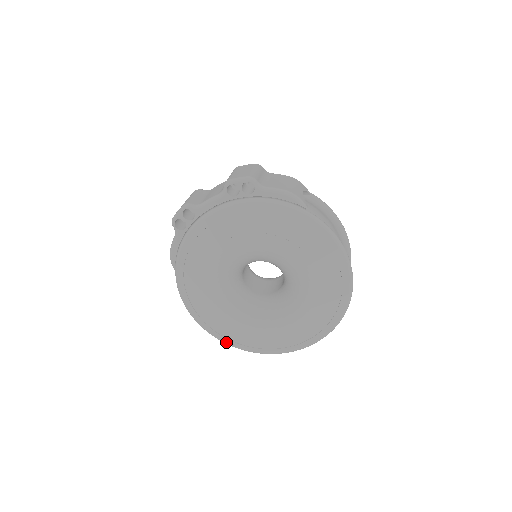
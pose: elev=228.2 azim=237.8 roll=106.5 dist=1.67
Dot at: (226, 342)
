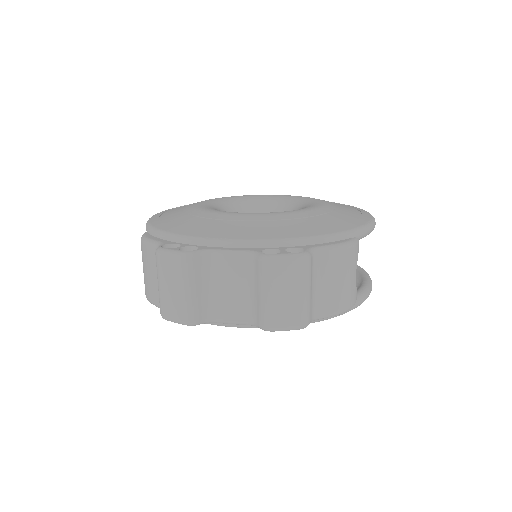
Dot at: occluded
